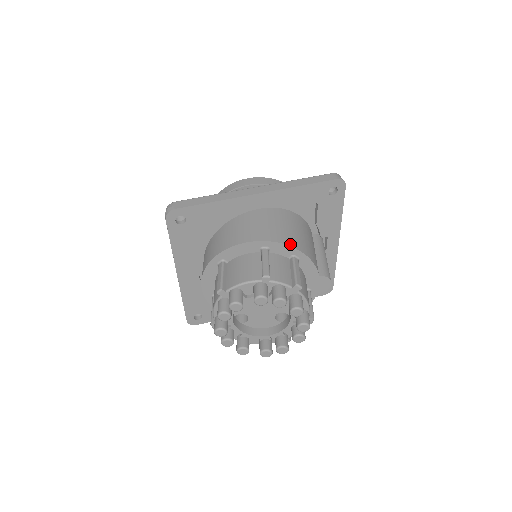
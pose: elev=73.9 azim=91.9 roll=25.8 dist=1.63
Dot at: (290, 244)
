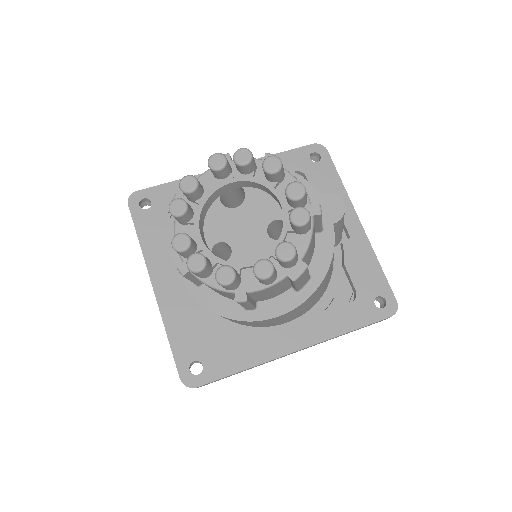
Dot at: occluded
